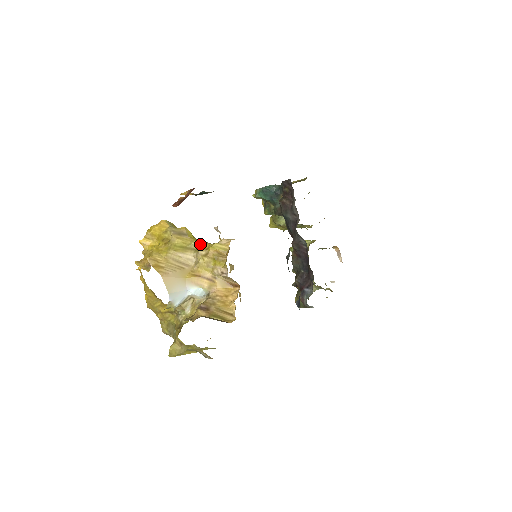
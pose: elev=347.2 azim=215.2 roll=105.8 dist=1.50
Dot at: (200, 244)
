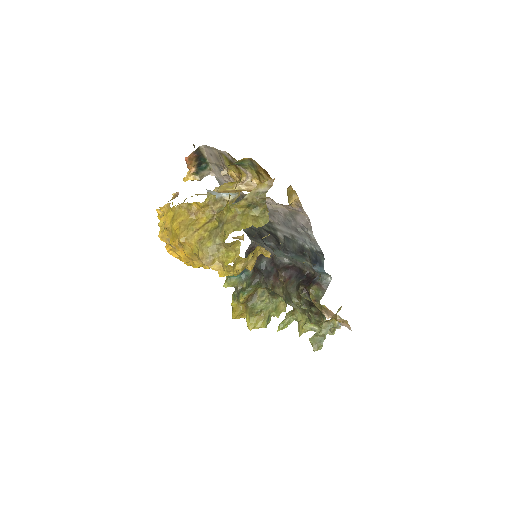
Dot at: occluded
